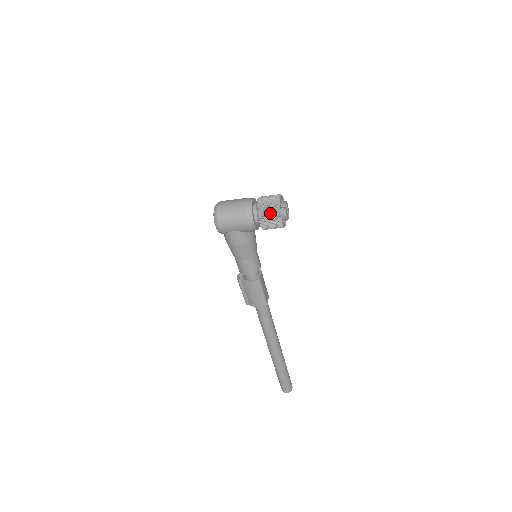
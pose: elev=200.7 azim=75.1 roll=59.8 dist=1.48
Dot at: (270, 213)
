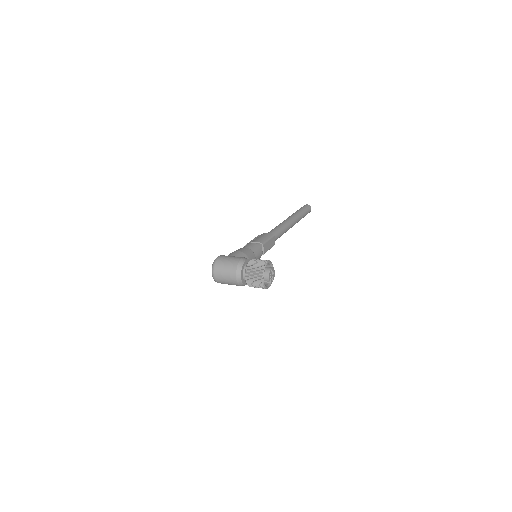
Dot at: occluded
